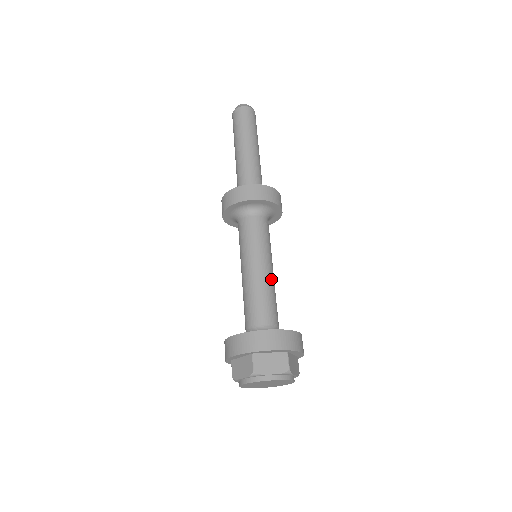
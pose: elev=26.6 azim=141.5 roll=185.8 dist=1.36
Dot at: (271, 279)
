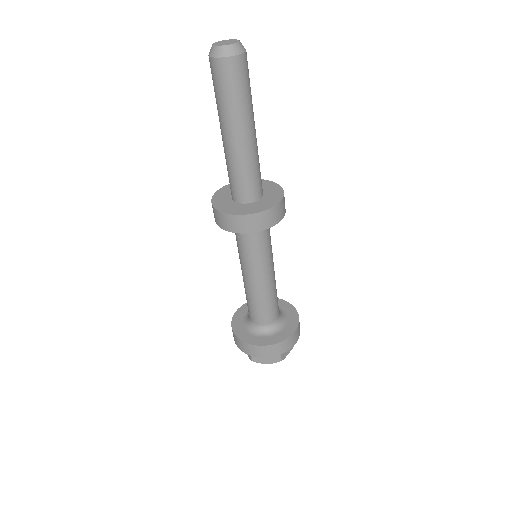
Dot at: occluded
